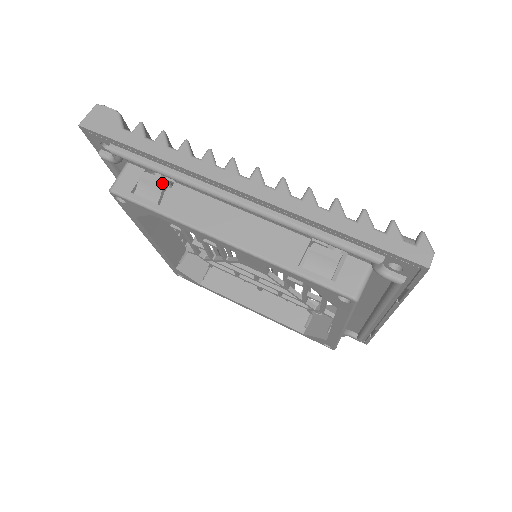
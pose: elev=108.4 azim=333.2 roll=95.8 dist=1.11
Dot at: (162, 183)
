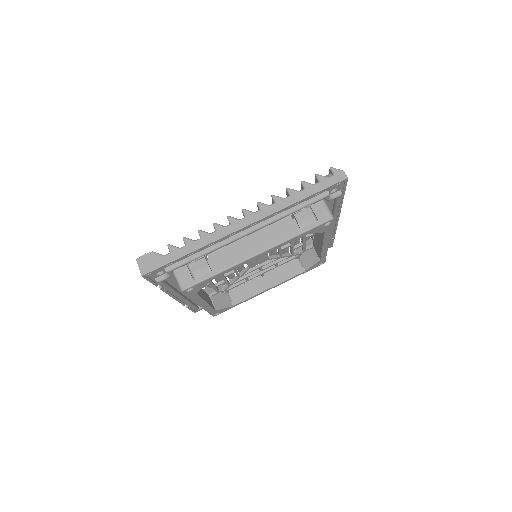
Dot at: (204, 260)
